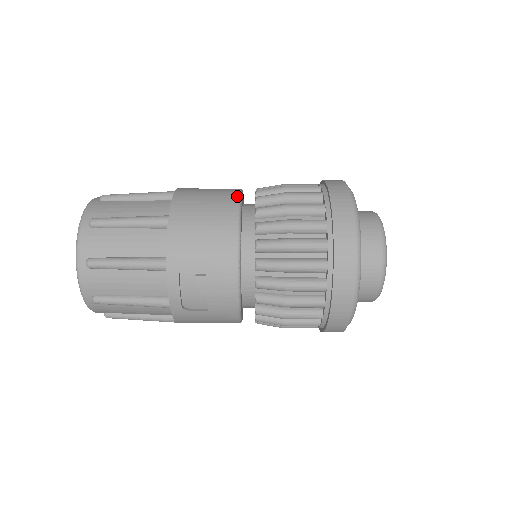
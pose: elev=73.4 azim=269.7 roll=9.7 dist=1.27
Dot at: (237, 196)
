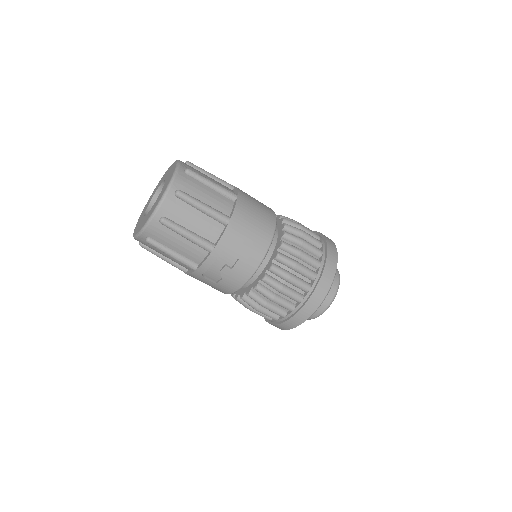
Dot at: (275, 225)
